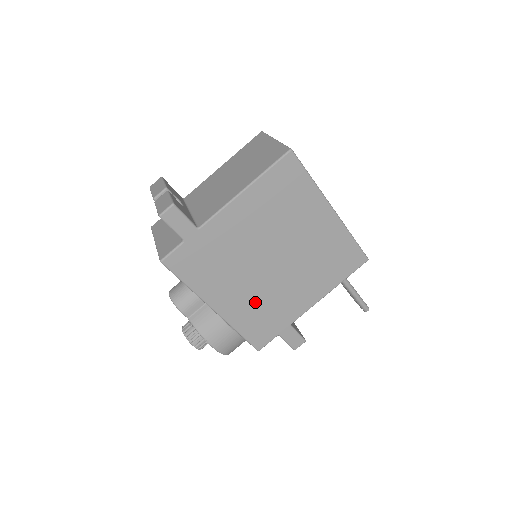
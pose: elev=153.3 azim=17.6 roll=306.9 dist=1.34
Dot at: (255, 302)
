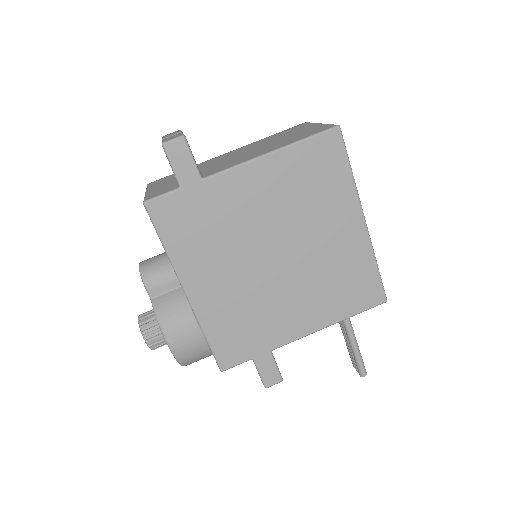
Dot at: (238, 303)
